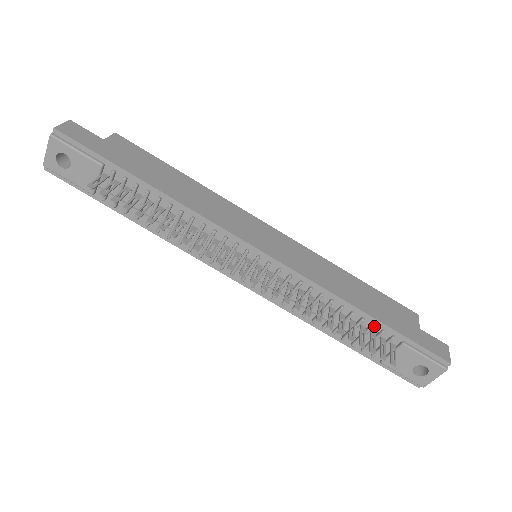
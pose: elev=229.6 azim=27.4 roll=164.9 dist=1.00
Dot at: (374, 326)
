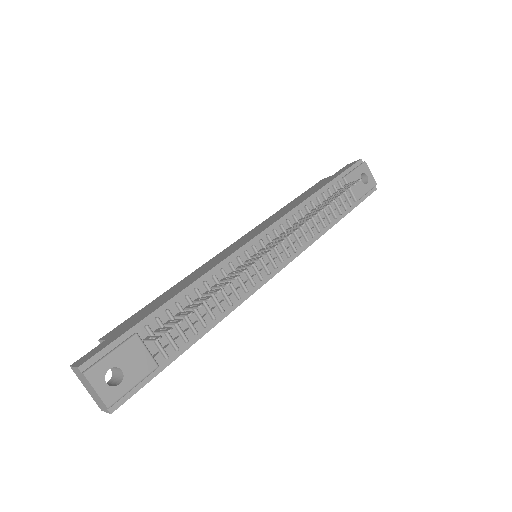
Dot at: (329, 189)
